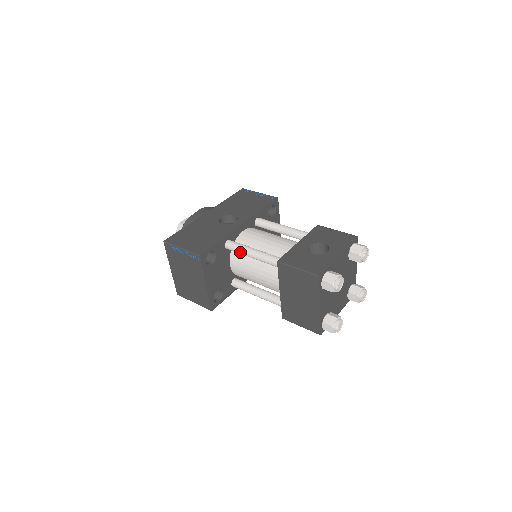
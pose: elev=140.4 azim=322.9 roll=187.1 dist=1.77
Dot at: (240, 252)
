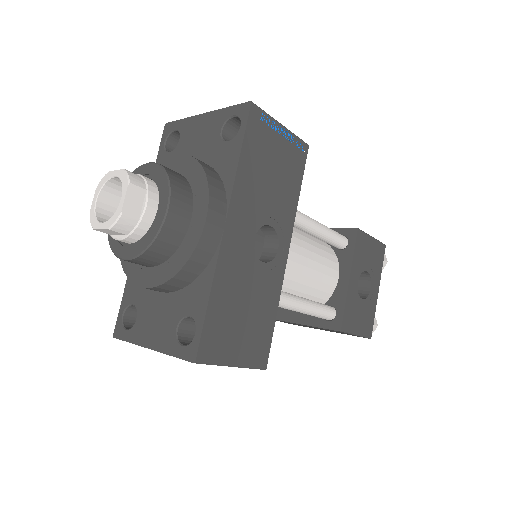
Dot at: (284, 308)
